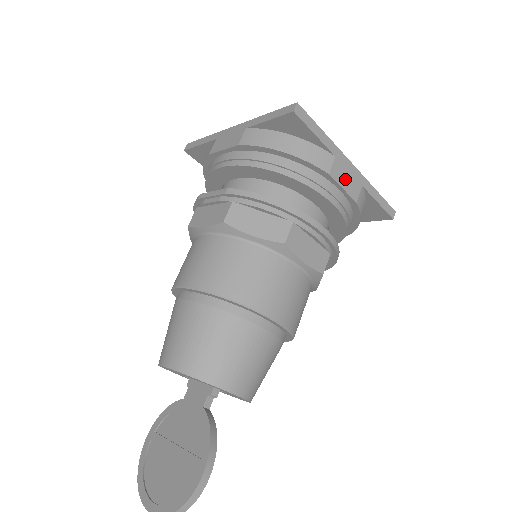
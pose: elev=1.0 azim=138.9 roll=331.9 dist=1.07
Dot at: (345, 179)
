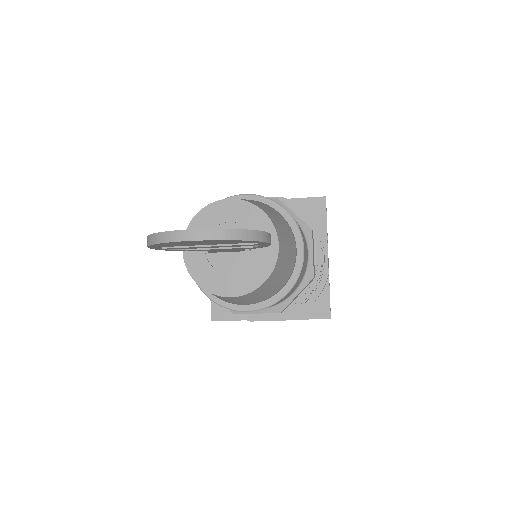
Dot at: occluded
